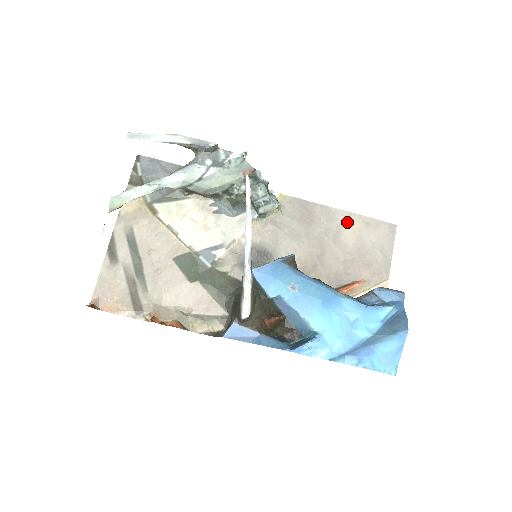
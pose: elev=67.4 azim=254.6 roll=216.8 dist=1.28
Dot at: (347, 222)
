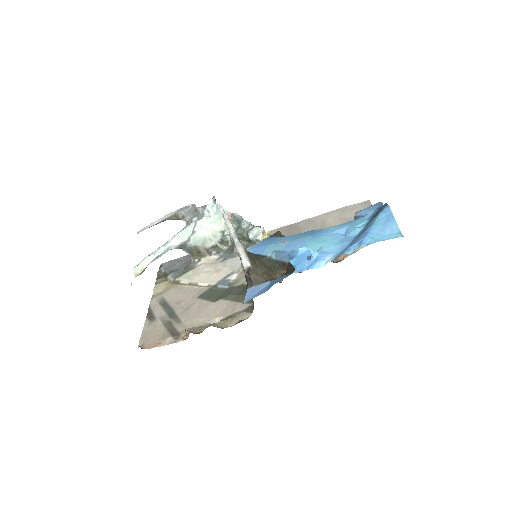
Dot at: (327, 217)
